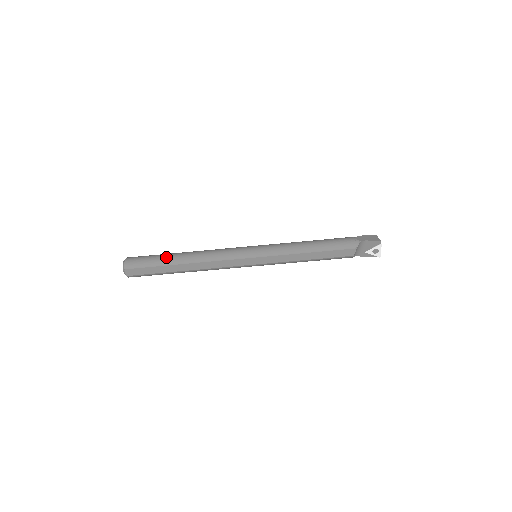
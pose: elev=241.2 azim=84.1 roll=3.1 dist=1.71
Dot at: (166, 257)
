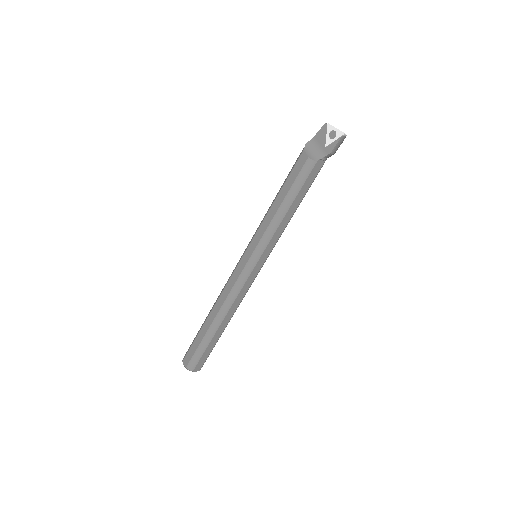
Dot at: occluded
